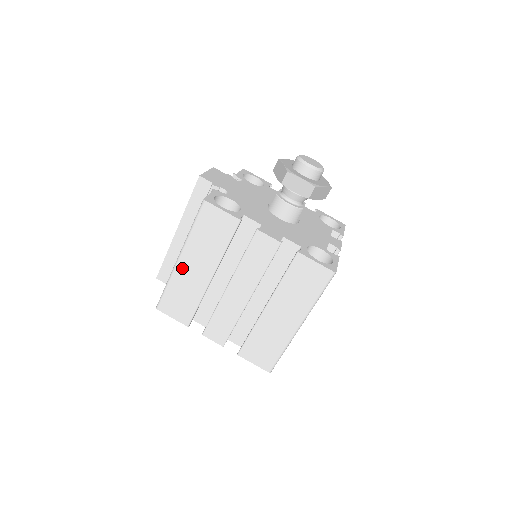
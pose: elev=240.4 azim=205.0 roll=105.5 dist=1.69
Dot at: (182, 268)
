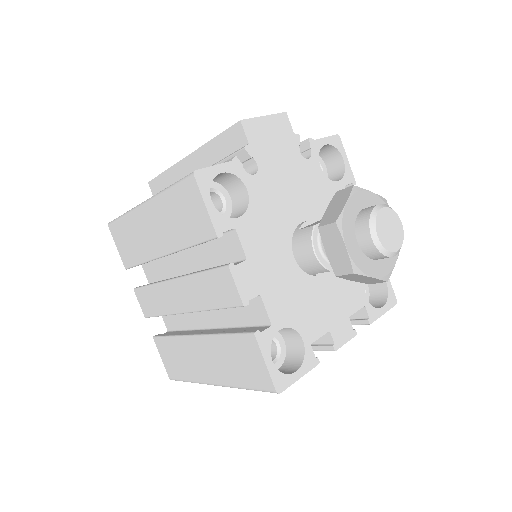
Dot at: (142, 216)
